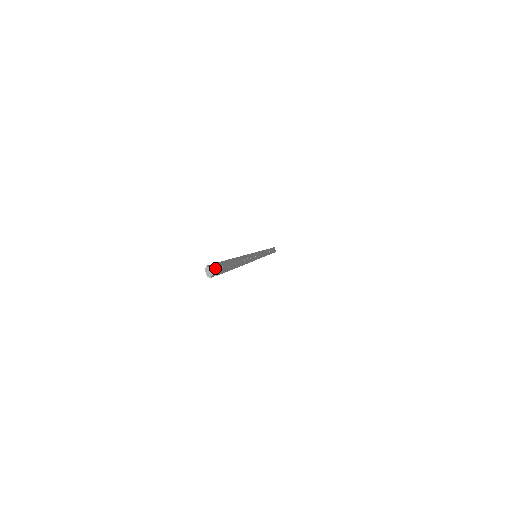
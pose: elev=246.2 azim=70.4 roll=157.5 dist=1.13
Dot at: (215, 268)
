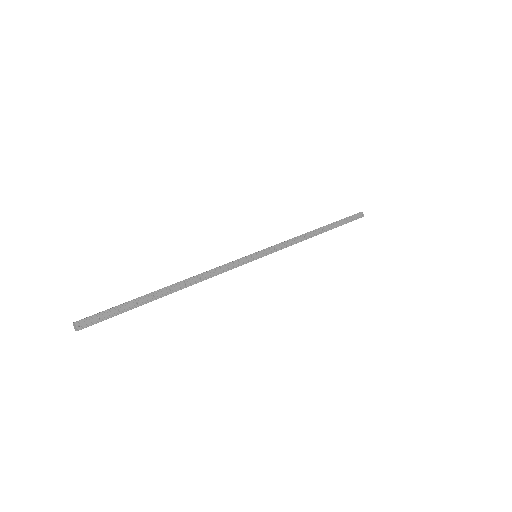
Dot at: (76, 326)
